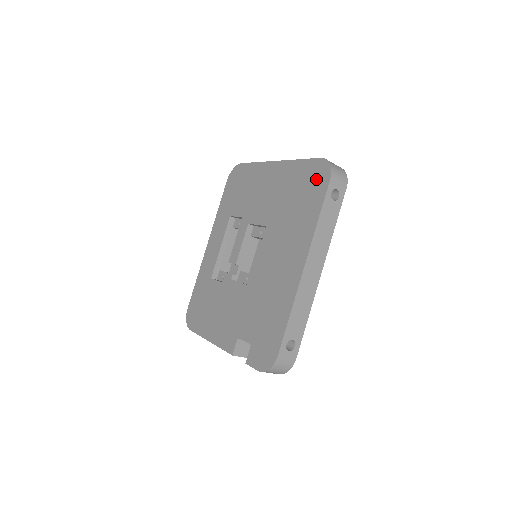
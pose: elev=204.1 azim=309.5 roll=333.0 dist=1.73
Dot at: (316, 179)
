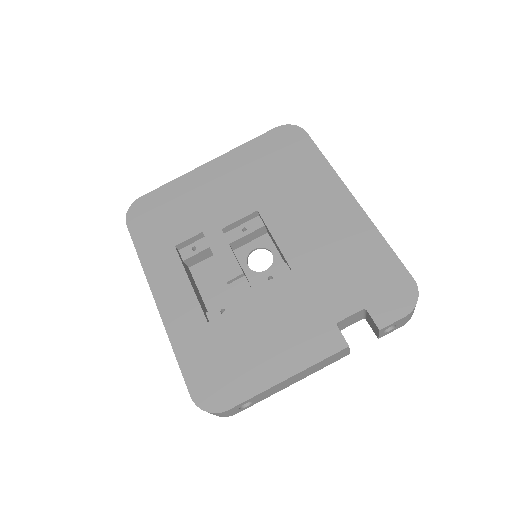
Dot at: (288, 141)
